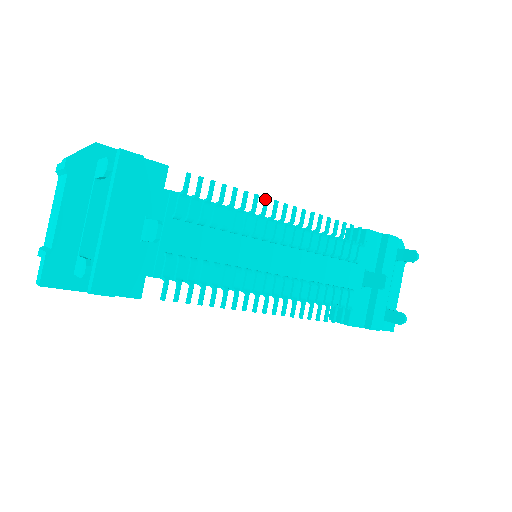
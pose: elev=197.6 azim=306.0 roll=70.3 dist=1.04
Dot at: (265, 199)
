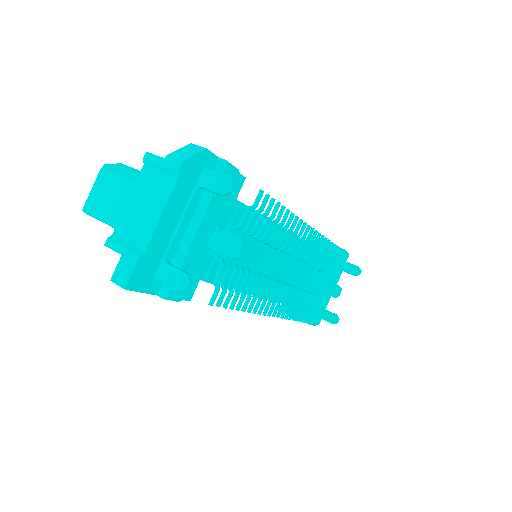
Dot at: (297, 218)
